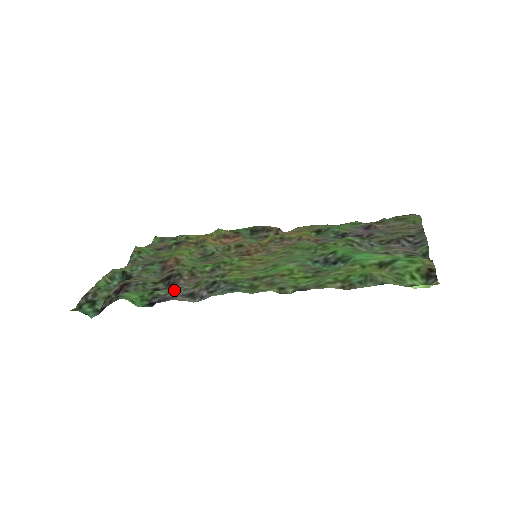
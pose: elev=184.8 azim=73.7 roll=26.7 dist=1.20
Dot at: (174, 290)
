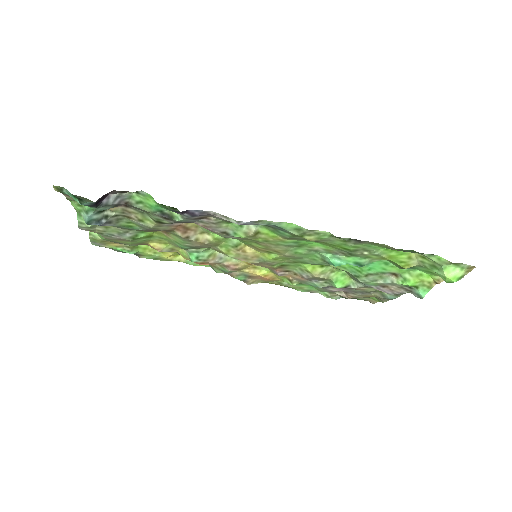
Dot at: (199, 218)
